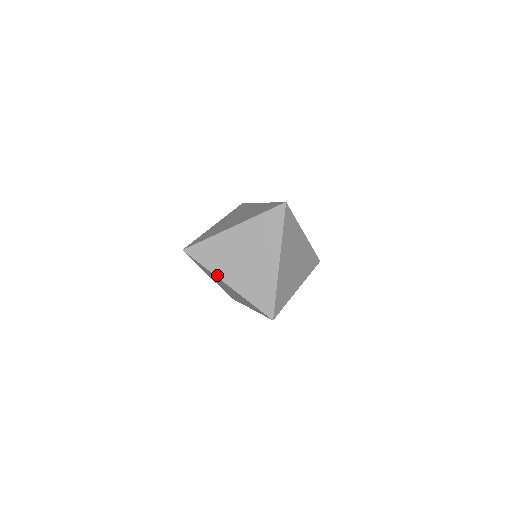
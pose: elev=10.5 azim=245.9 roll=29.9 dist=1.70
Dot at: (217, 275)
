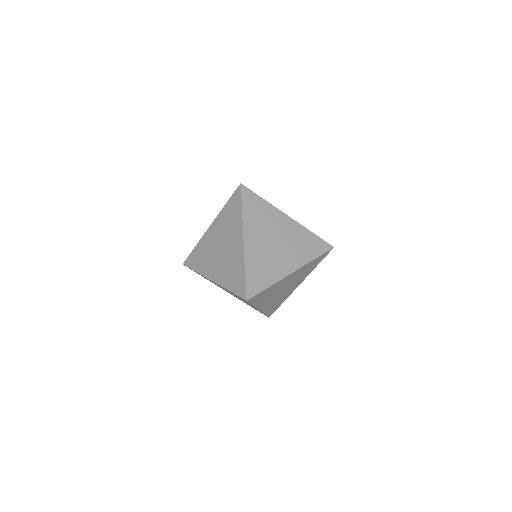
Dot at: (277, 208)
